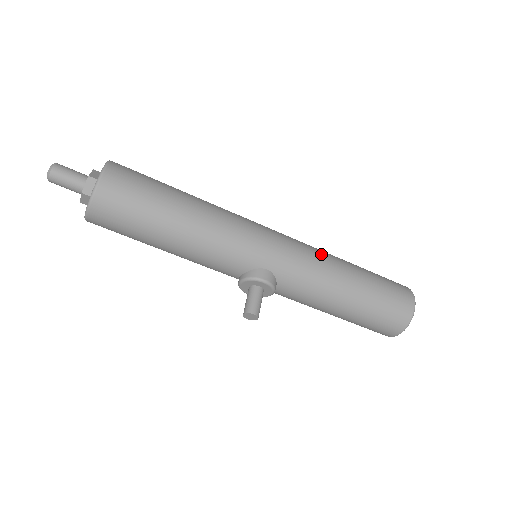
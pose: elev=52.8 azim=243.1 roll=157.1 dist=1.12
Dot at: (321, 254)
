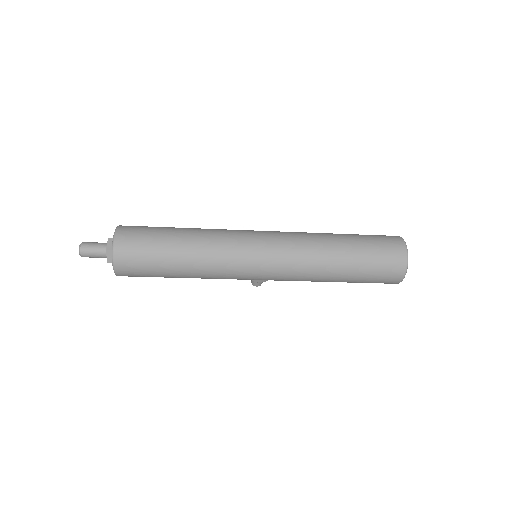
Dot at: (308, 271)
